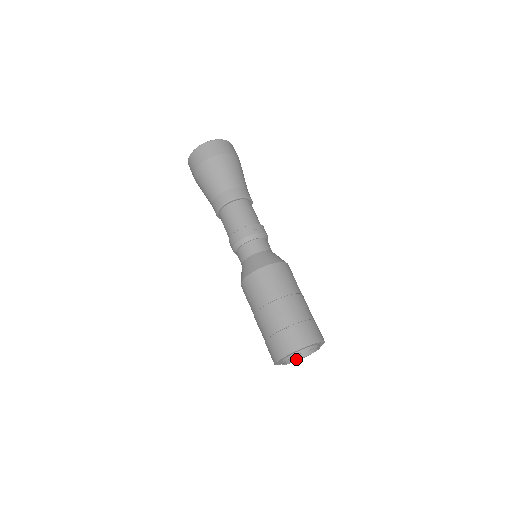
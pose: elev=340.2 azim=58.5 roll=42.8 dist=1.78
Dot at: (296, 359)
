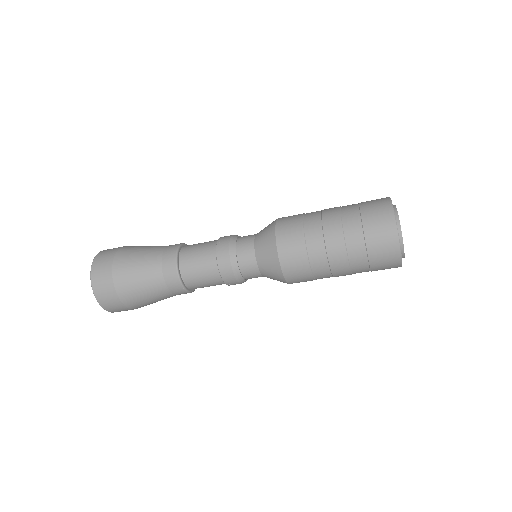
Dot at: occluded
